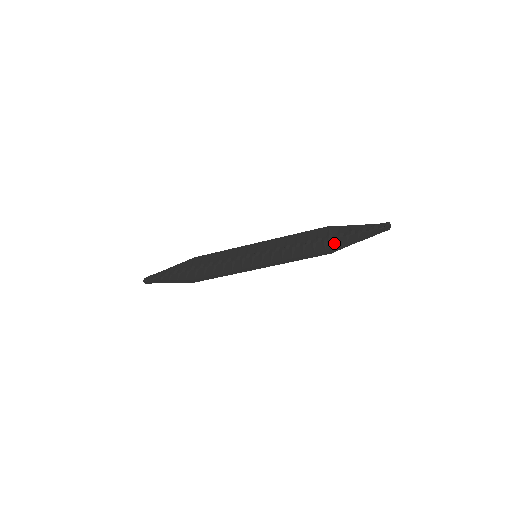
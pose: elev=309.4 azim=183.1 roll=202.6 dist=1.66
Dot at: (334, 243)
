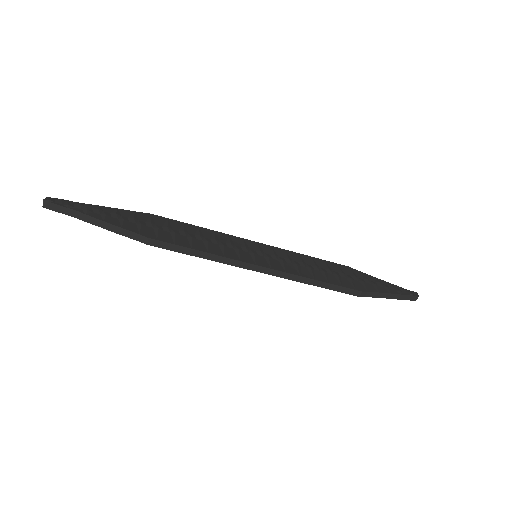
Dot at: (364, 286)
